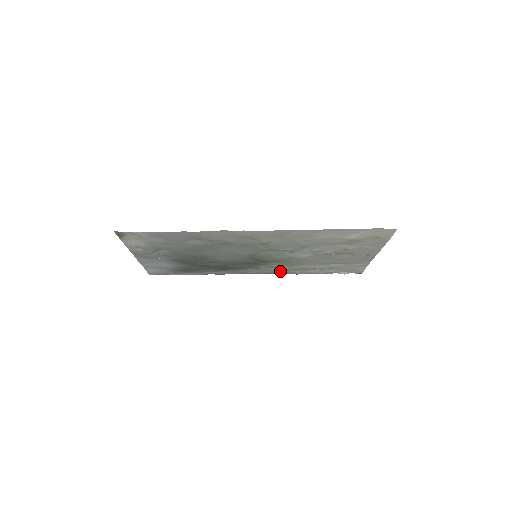
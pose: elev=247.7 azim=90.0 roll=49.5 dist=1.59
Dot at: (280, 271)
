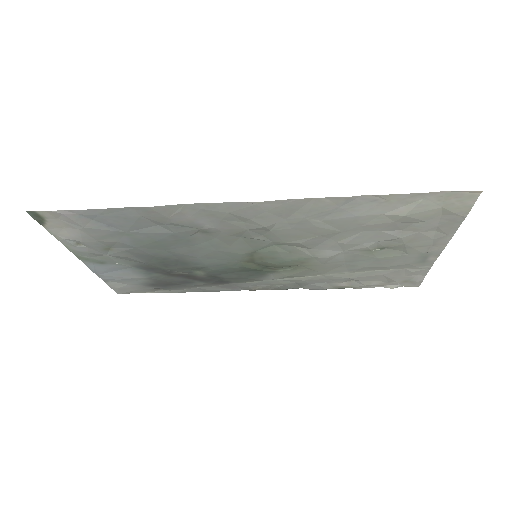
Dot at: (298, 284)
